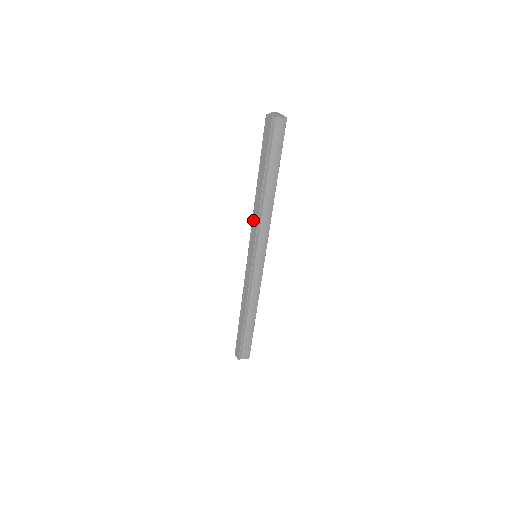
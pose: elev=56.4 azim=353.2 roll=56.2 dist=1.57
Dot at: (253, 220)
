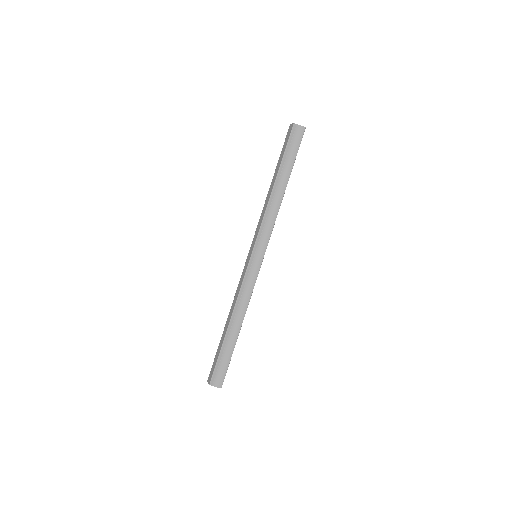
Dot at: (261, 216)
